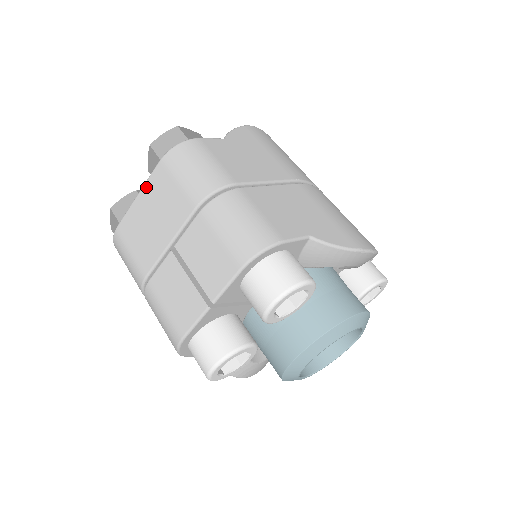
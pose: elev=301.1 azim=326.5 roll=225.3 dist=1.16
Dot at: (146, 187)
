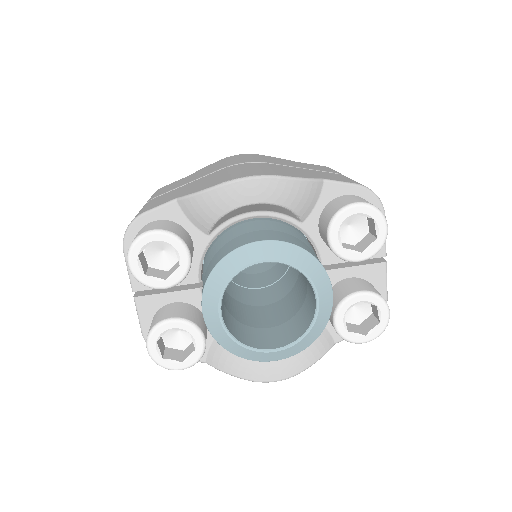
Dot at: occluded
